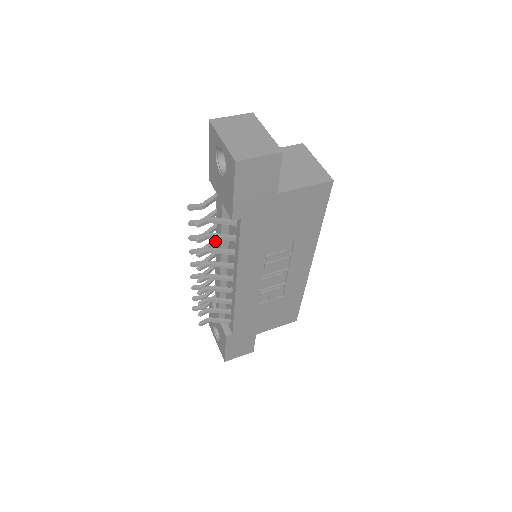
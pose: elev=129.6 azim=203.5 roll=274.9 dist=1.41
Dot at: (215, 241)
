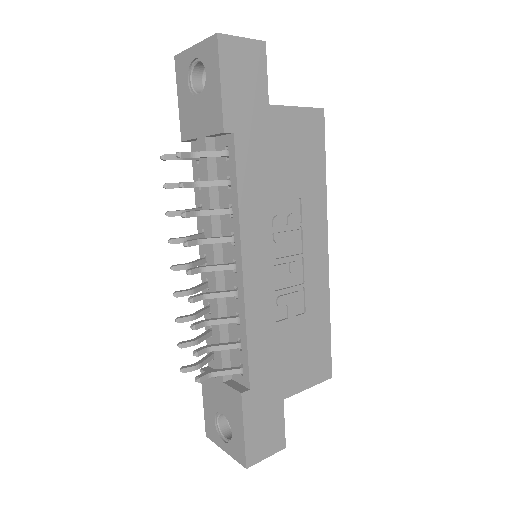
Dot at: (200, 234)
